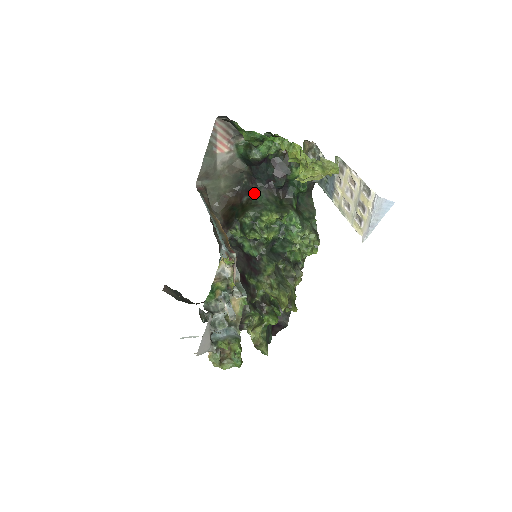
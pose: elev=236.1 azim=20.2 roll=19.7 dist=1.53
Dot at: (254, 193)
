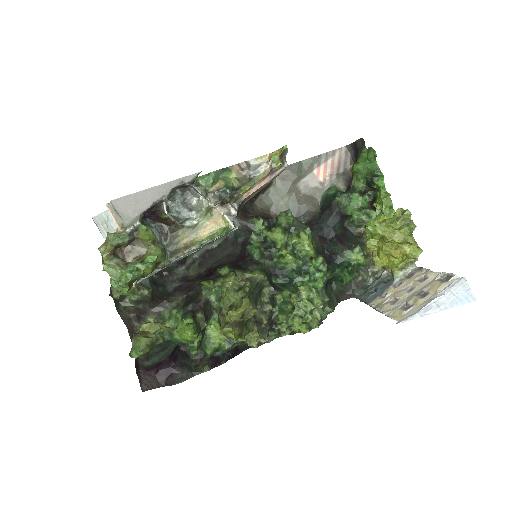
Dot at: occluded
